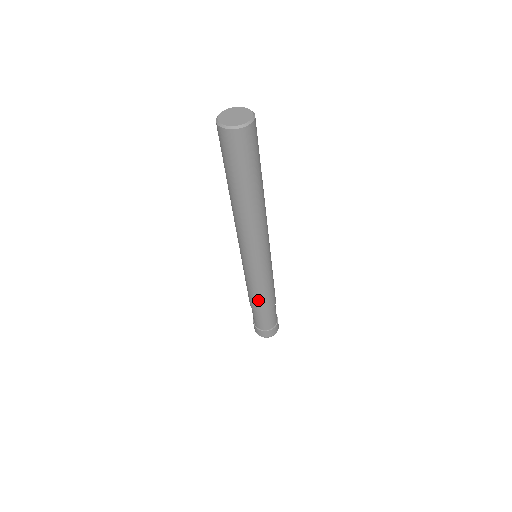
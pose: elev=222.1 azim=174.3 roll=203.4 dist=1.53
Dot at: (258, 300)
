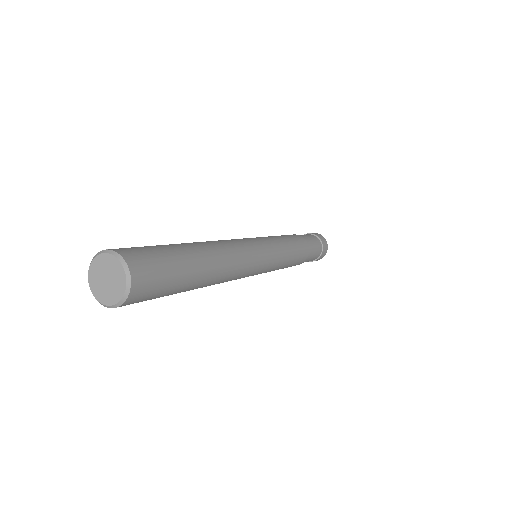
Dot at: occluded
